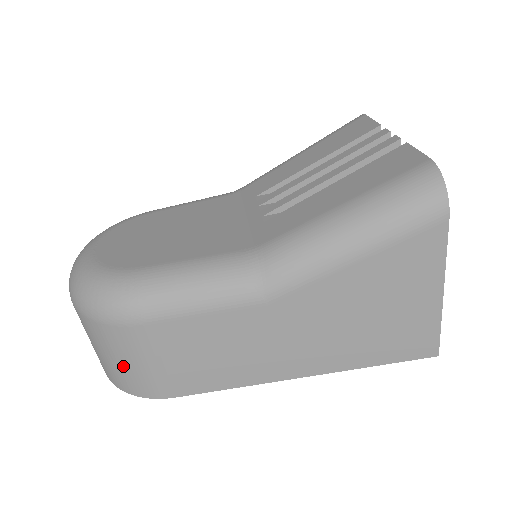
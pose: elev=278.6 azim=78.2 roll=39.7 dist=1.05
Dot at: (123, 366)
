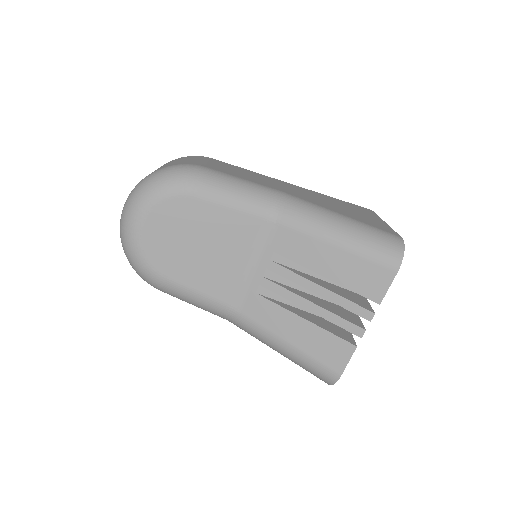
Dot at: occluded
